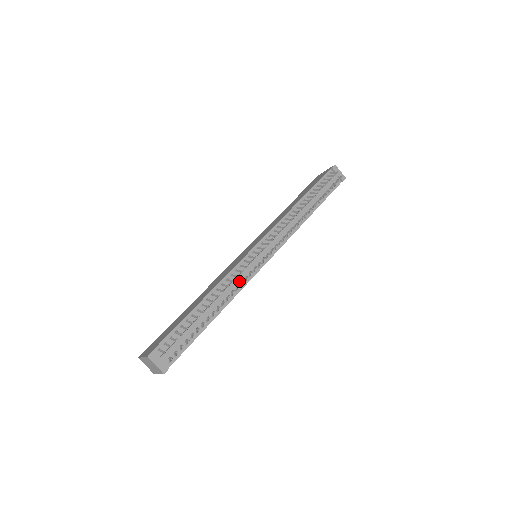
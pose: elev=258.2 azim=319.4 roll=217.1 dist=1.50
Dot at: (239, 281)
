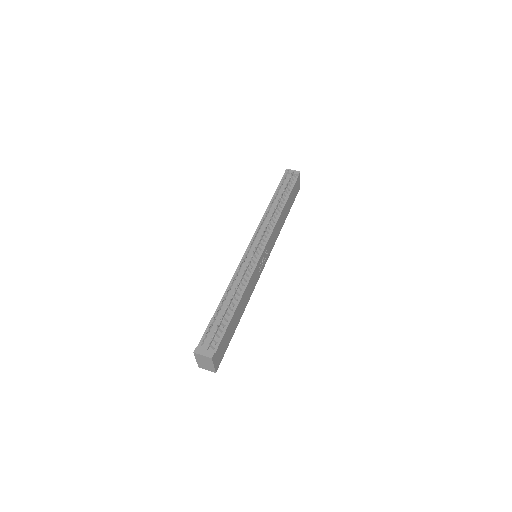
Dot at: (245, 274)
